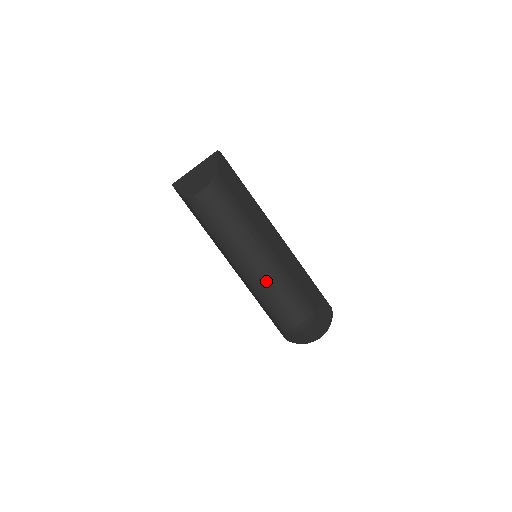
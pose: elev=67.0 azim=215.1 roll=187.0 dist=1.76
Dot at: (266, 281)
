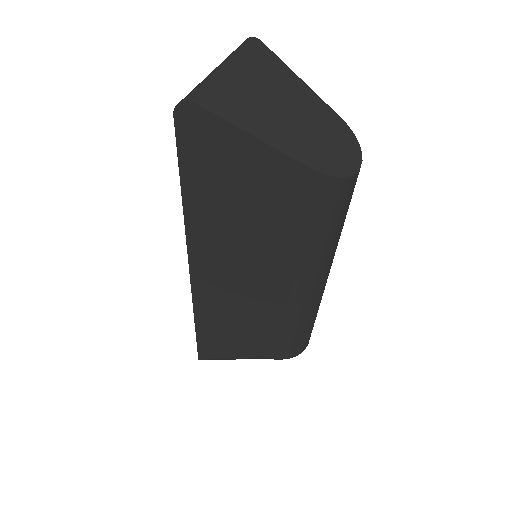
Dot at: occluded
